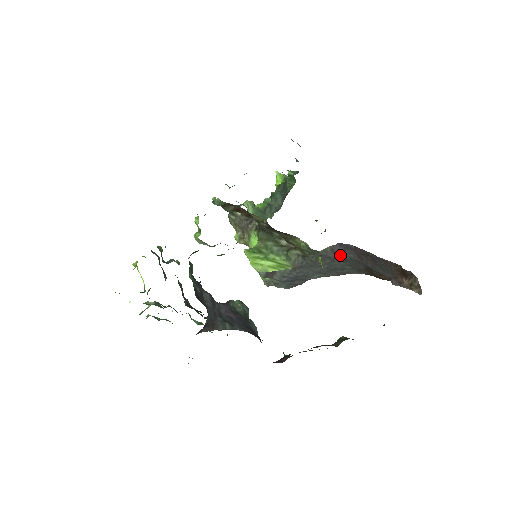
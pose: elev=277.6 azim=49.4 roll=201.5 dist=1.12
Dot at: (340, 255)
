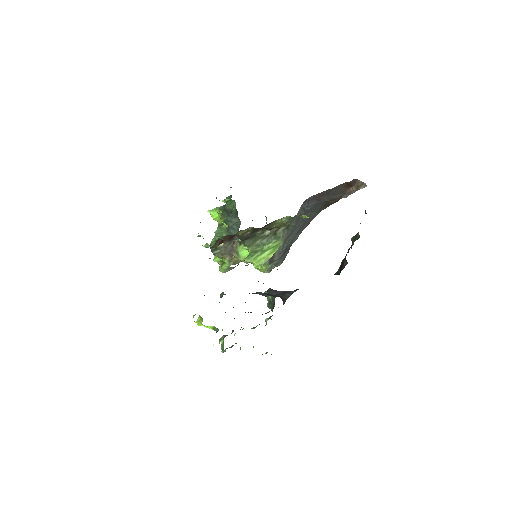
Dot at: (307, 209)
